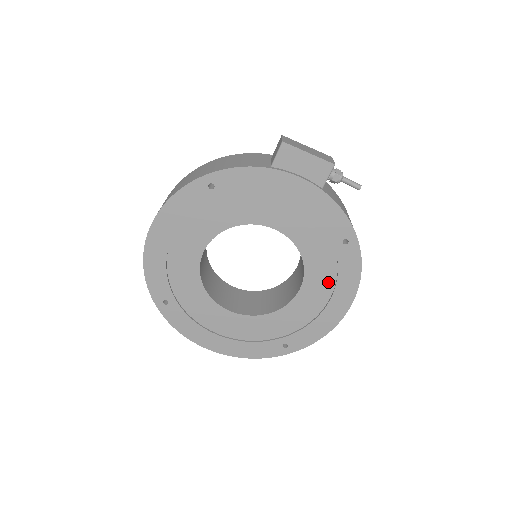
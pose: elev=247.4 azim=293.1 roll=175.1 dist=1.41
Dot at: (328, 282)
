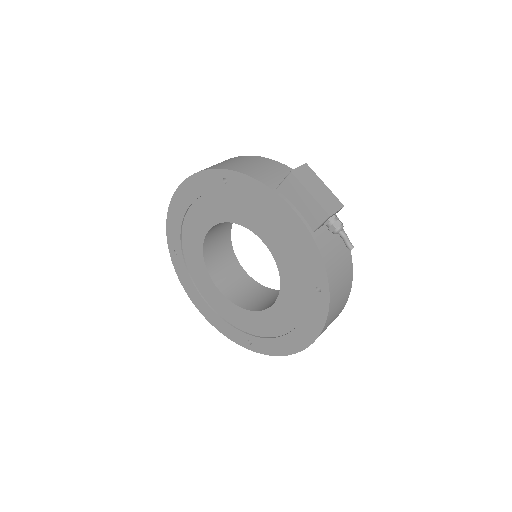
Dot at: (296, 314)
